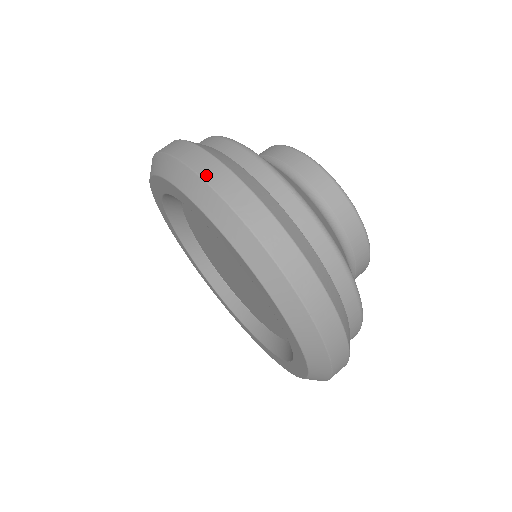
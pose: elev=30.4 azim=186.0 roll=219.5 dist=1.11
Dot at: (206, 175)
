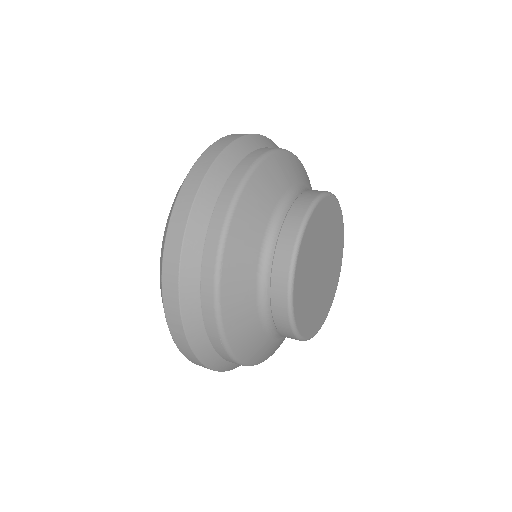
Dot at: (165, 296)
